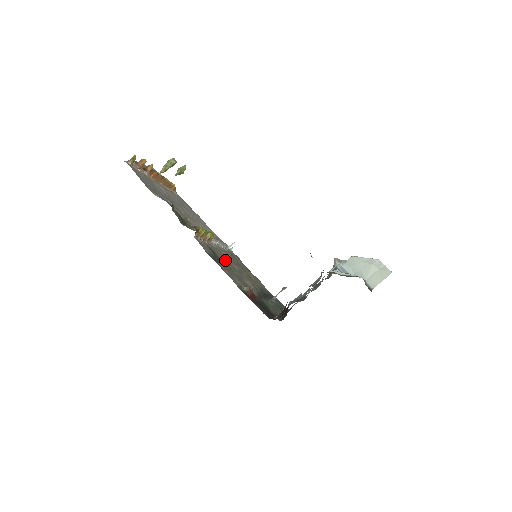
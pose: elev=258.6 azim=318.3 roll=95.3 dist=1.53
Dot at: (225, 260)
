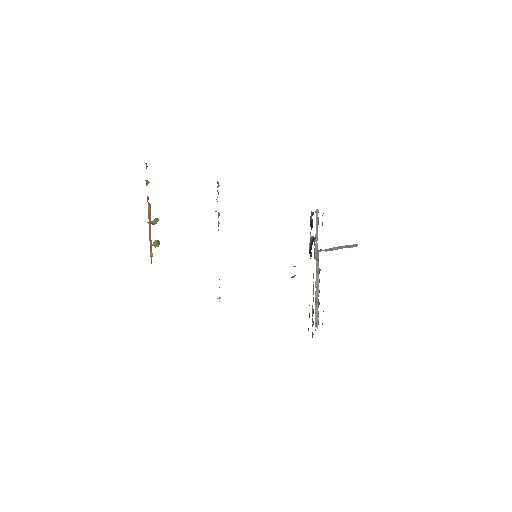
Dot at: occluded
